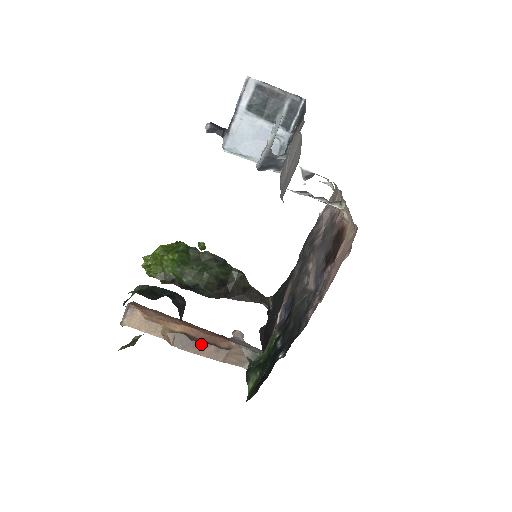
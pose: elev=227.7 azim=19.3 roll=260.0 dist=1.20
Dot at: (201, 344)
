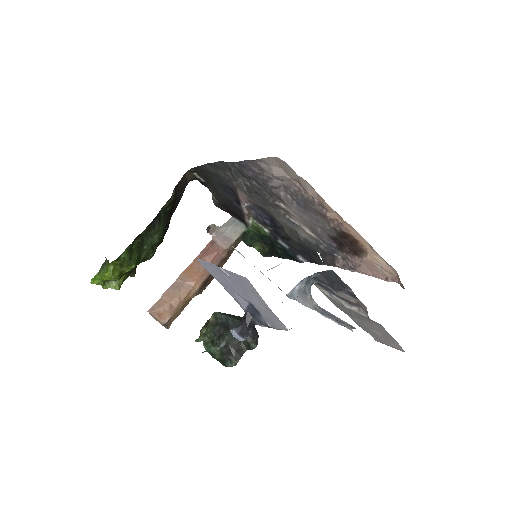
Dot at: occluded
